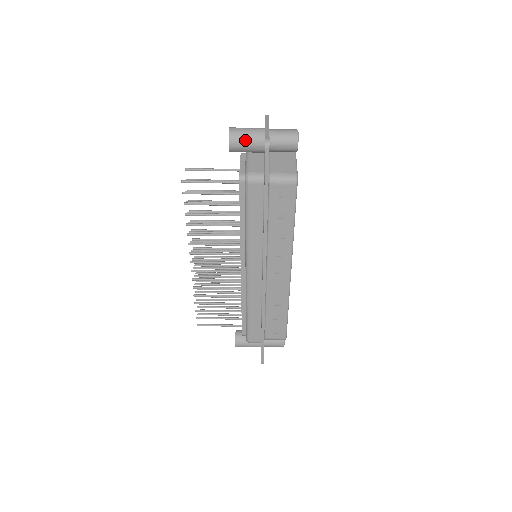
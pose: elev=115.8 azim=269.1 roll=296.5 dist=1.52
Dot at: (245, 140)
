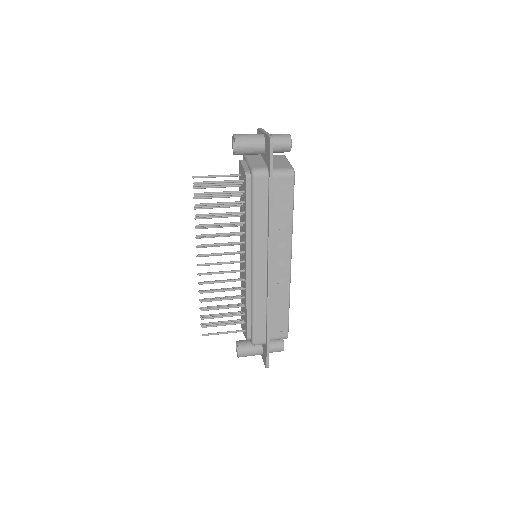
Dot at: (249, 142)
